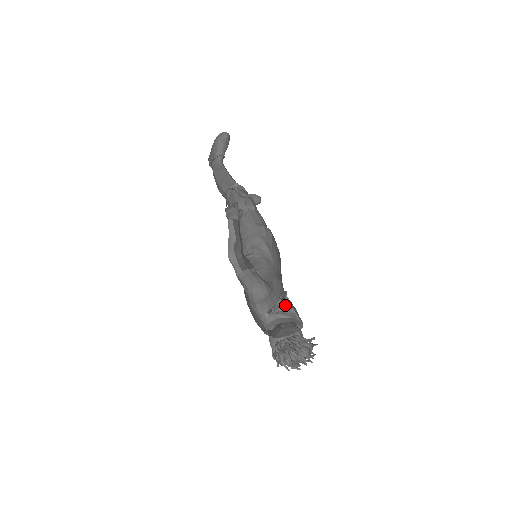
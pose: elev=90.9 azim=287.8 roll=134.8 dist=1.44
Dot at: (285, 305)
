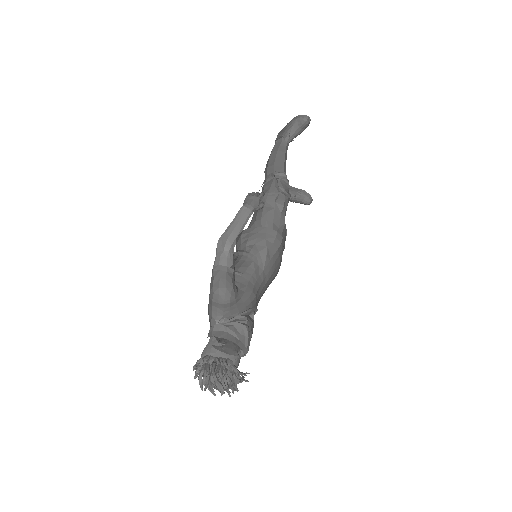
Dot at: (242, 323)
